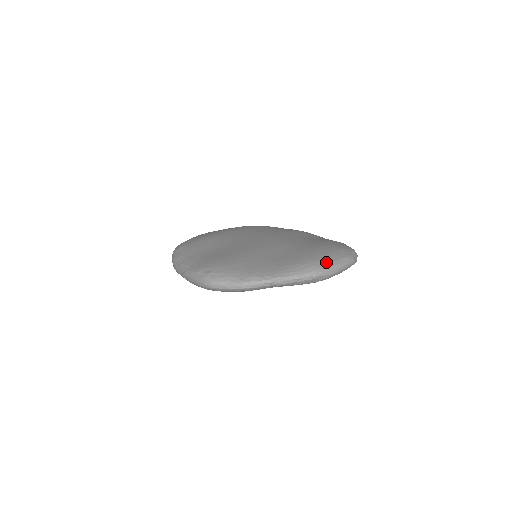
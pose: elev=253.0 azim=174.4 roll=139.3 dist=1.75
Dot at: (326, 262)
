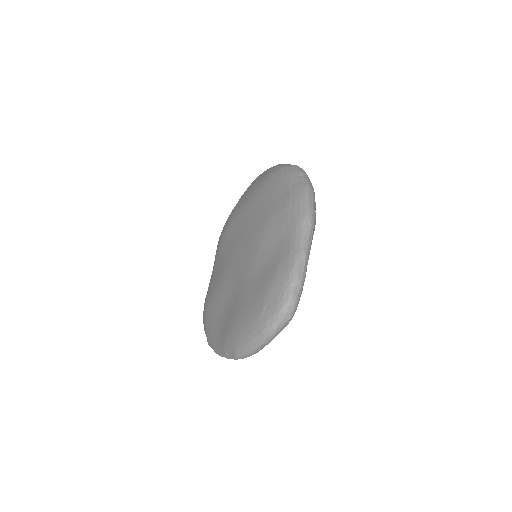
Dot at: (239, 344)
